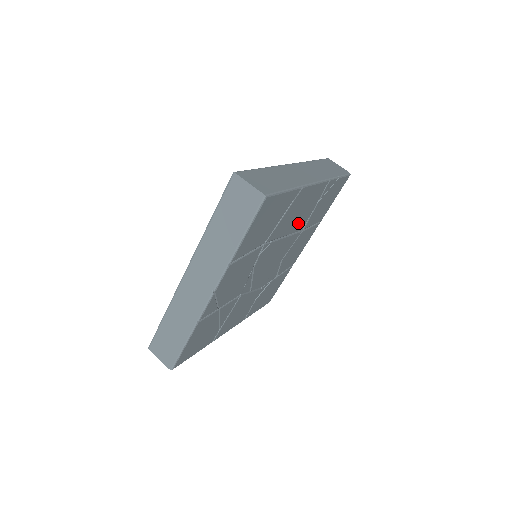
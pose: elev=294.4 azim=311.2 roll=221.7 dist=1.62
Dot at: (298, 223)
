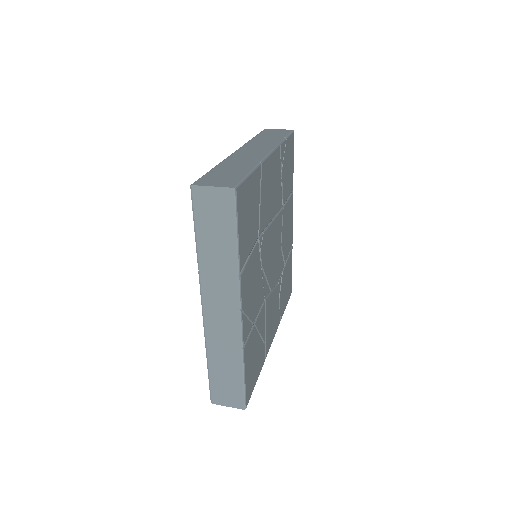
Dot at: (276, 202)
